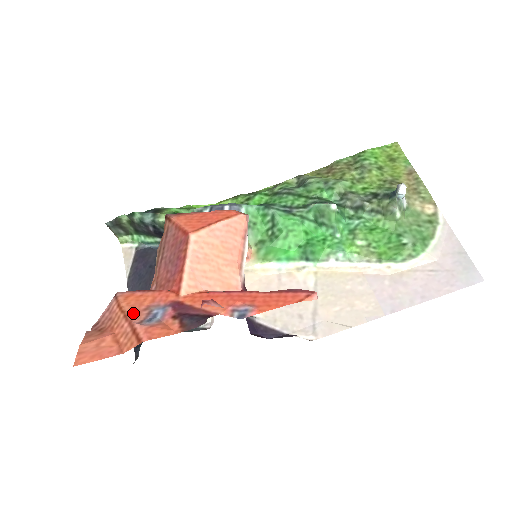
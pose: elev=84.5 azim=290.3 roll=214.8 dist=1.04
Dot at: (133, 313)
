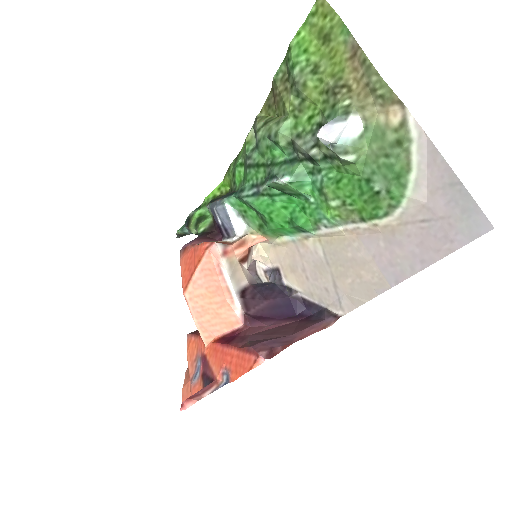
Dot at: (190, 366)
